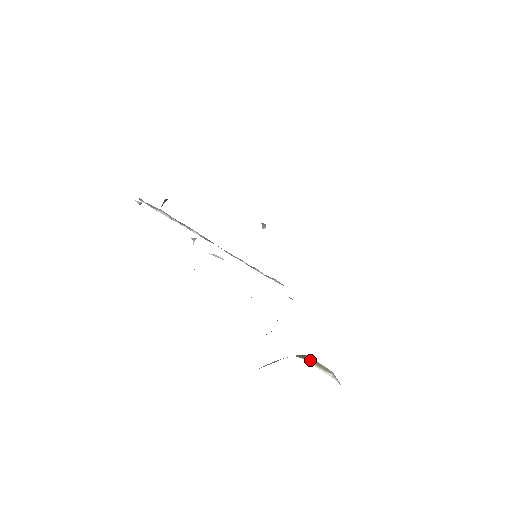
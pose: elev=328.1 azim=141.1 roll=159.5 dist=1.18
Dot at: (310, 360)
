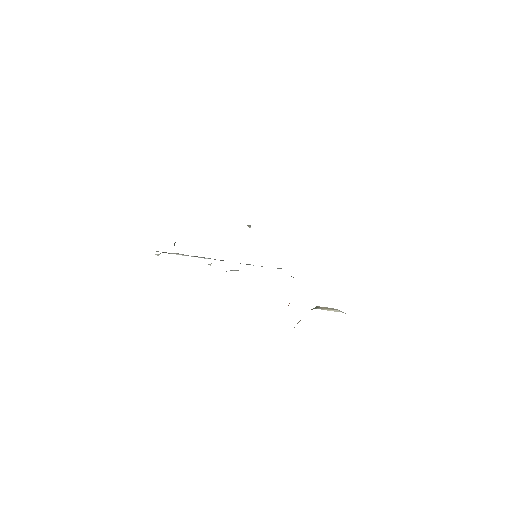
Dot at: (321, 308)
